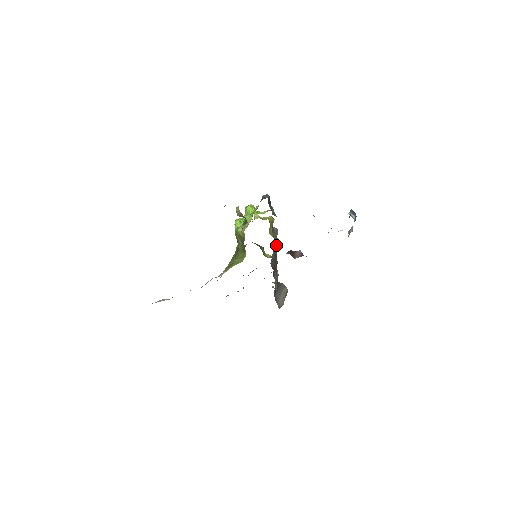
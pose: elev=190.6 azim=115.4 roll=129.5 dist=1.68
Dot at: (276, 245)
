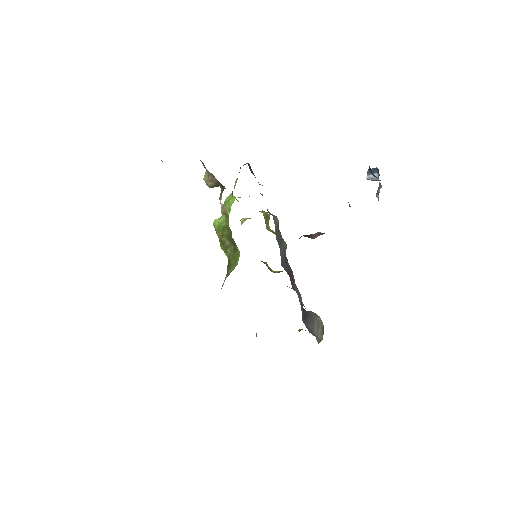
Dot at: (282, 243)
